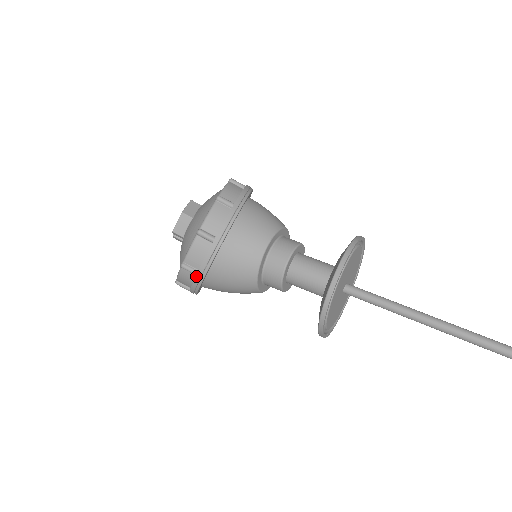
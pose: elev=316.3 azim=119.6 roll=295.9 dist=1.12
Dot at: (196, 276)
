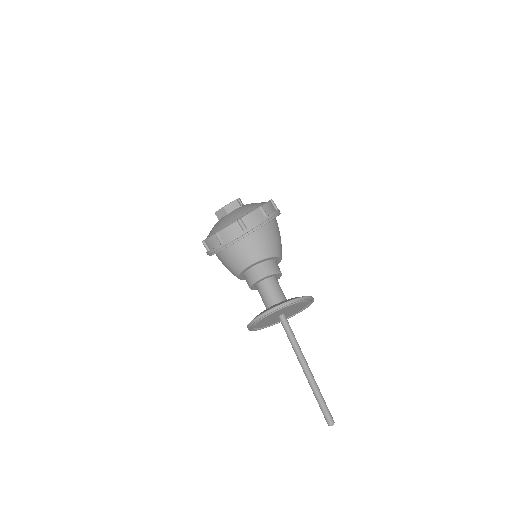
Dot at: (207, 252)
